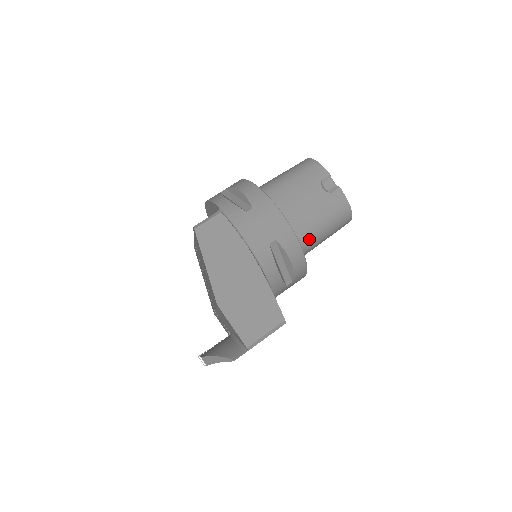
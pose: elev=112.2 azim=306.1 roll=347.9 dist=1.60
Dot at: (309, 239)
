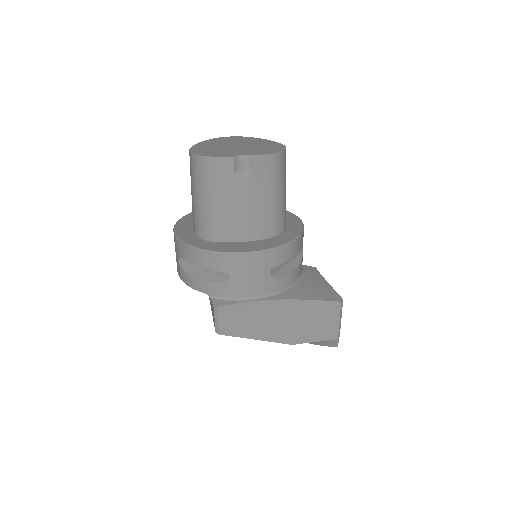
Dot at: (281, 216)
